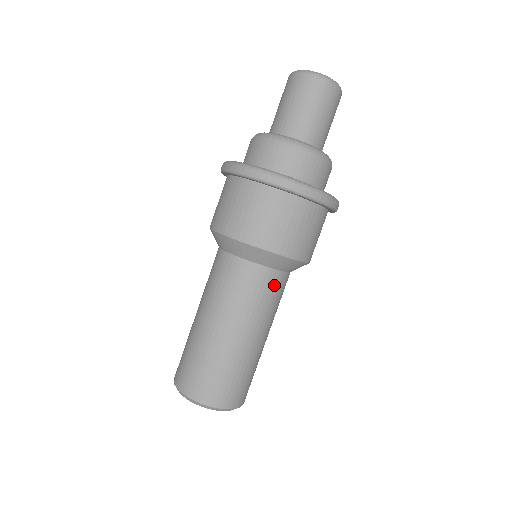
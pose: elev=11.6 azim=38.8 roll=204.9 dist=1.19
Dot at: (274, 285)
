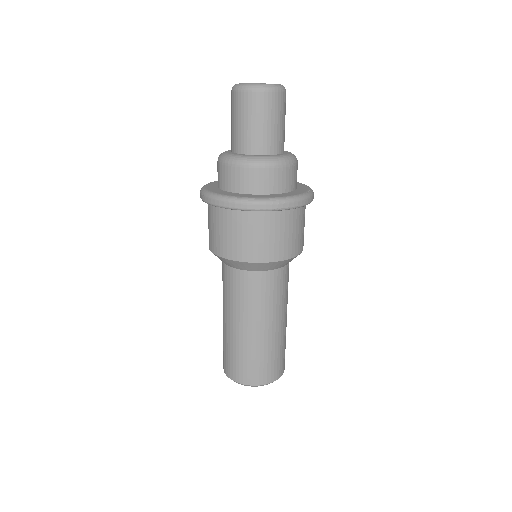
Dot at: (252, 284)
